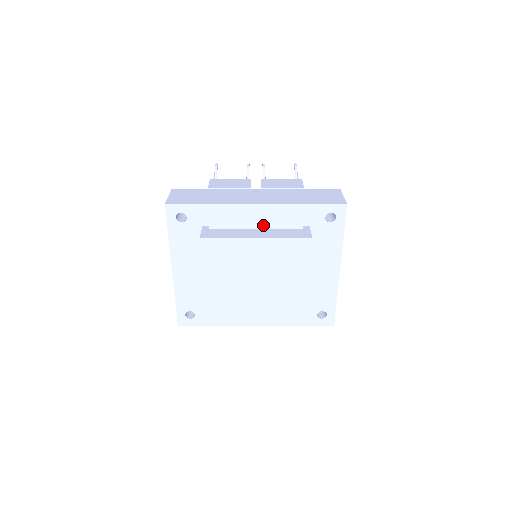
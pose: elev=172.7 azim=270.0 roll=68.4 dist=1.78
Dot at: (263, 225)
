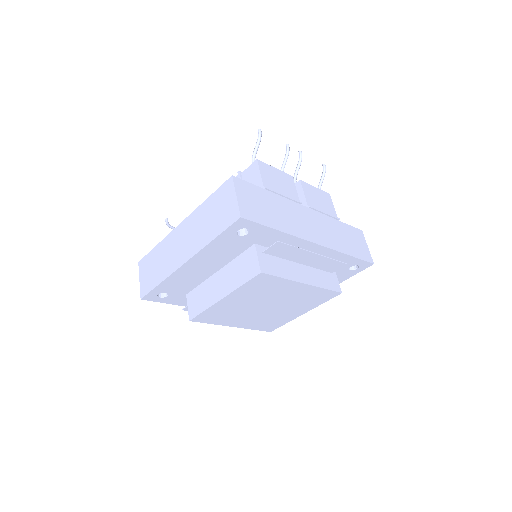
Dot at: (308, 263)
